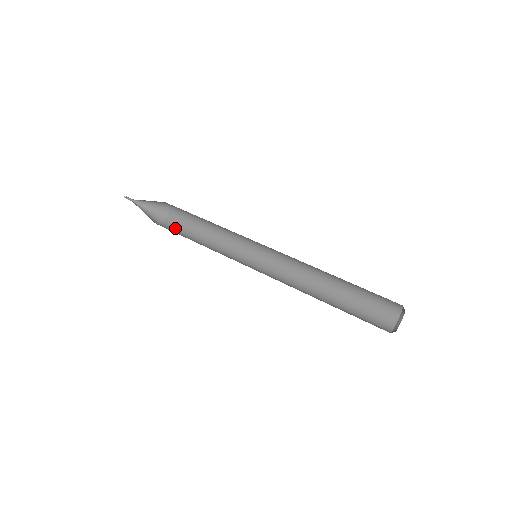
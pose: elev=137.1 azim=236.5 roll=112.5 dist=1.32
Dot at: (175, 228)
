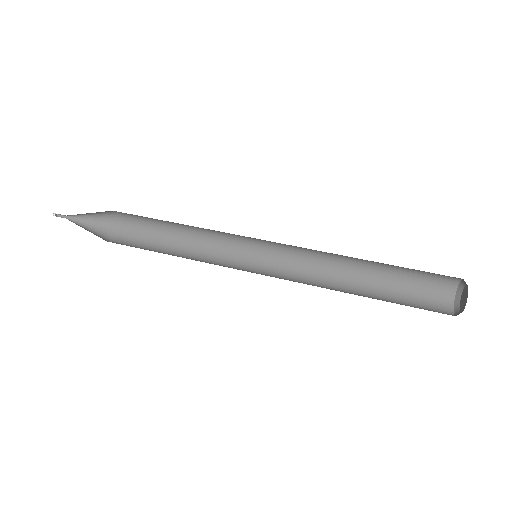
Dot at: (127, 245)
